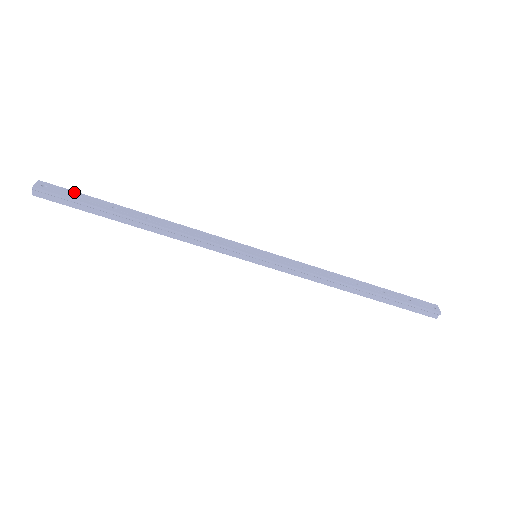
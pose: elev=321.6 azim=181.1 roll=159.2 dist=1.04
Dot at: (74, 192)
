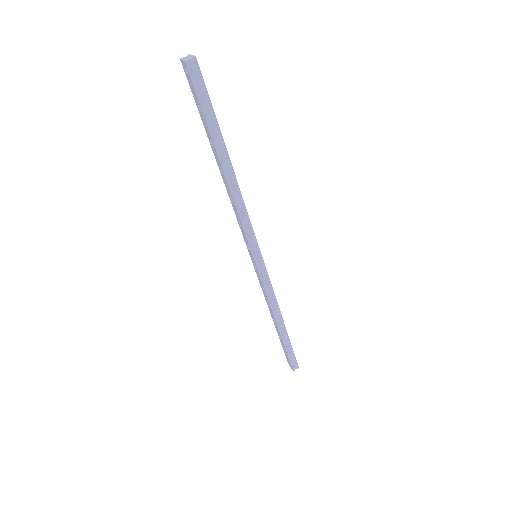
Dot at: occluded
